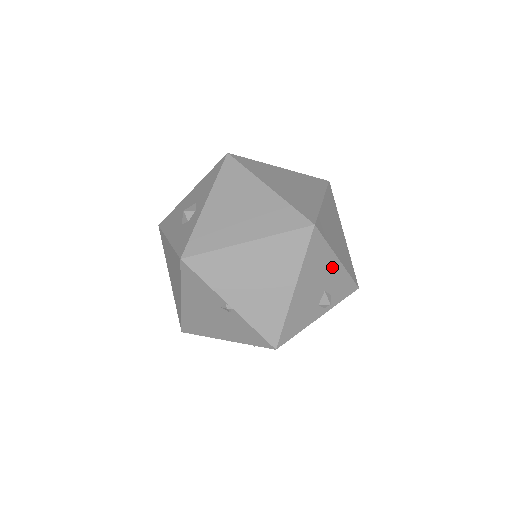
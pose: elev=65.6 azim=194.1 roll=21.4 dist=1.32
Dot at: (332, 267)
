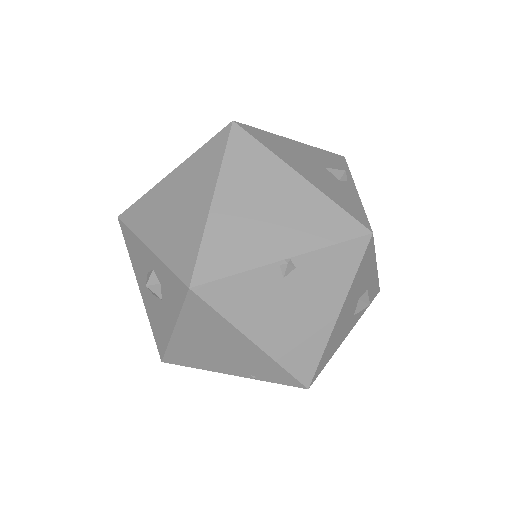
Dot at: (299, 148)
